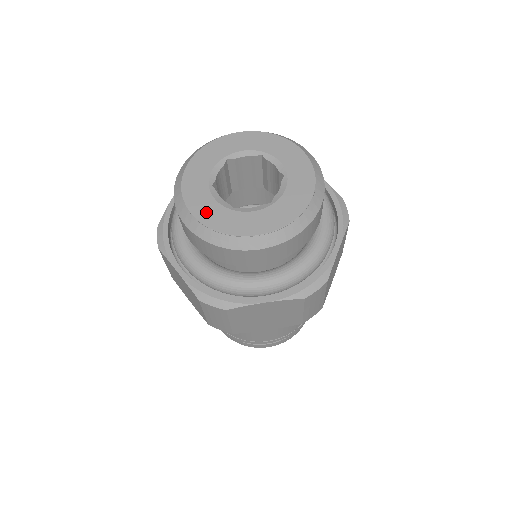
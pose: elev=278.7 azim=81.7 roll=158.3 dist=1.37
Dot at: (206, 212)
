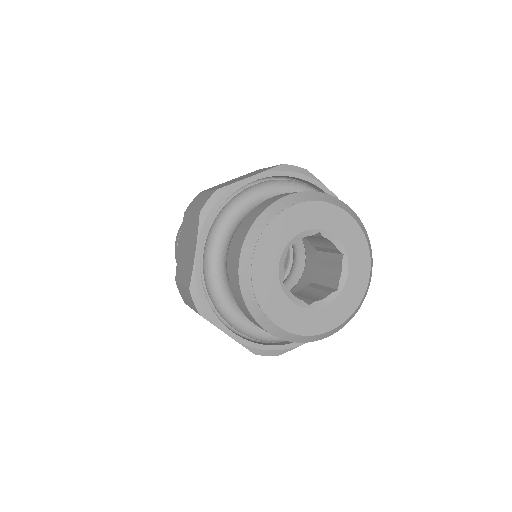
Dot at: (263, 269)
